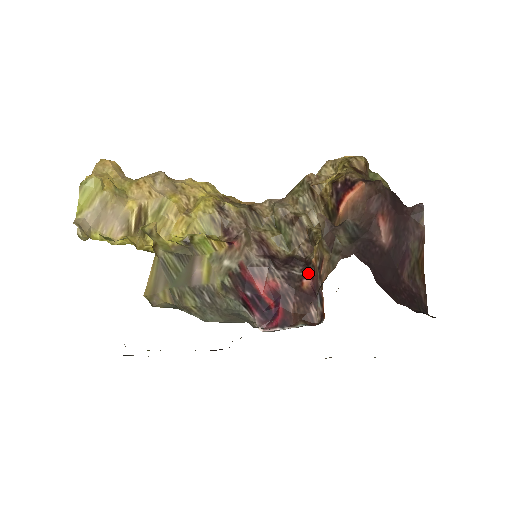
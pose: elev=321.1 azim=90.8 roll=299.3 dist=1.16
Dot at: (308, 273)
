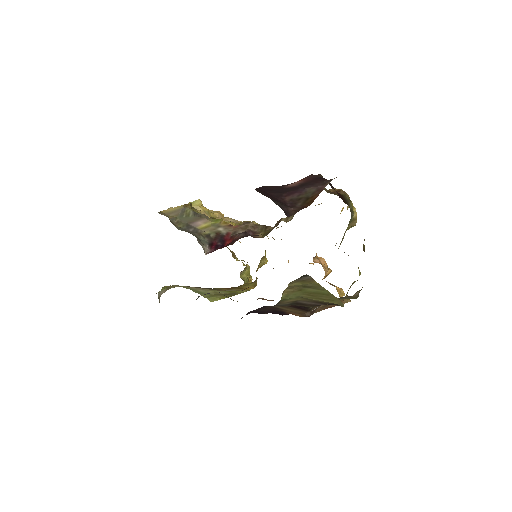
Dot at: occluded
